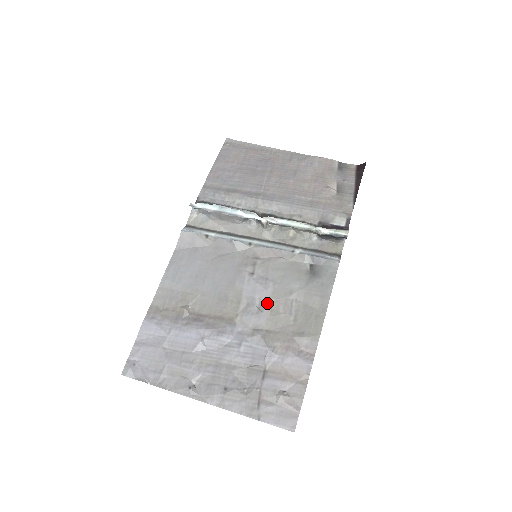
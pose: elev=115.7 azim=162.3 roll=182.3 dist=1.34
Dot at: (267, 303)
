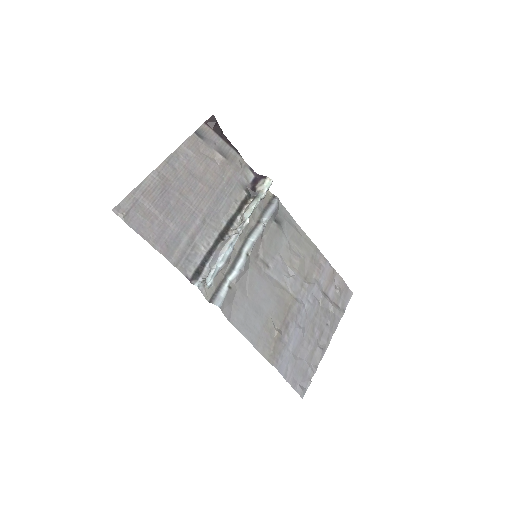
Dot at: (290, 268)
